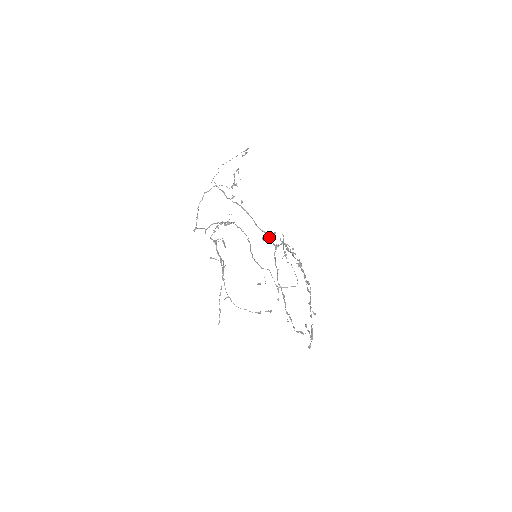
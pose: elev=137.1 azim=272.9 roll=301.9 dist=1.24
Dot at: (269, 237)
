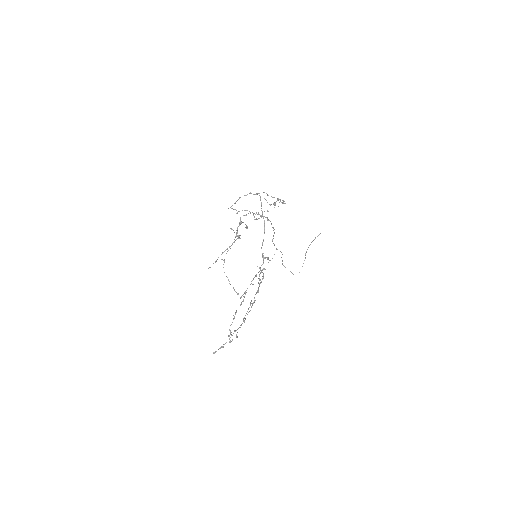
Dot at: (263, 260)
